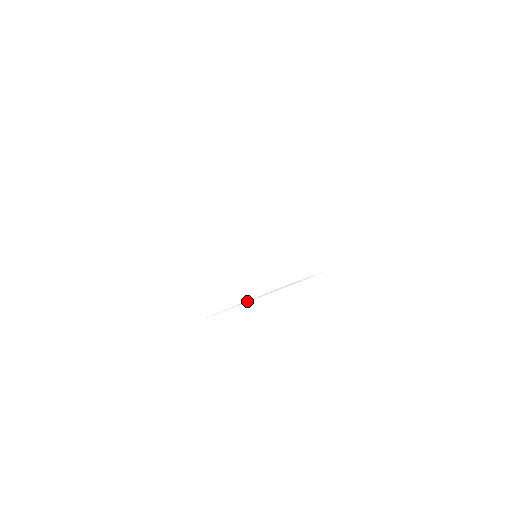
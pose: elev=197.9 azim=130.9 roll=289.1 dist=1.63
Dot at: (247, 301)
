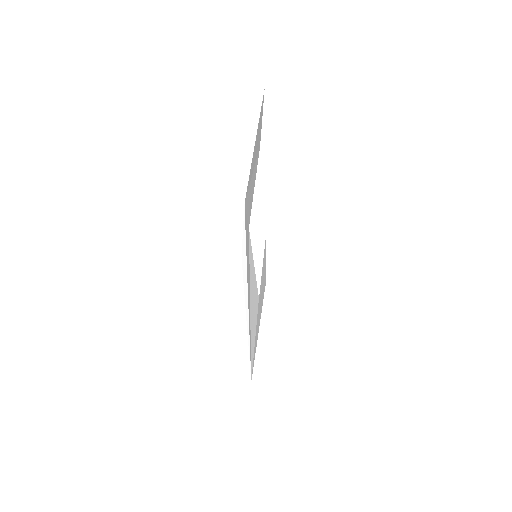
Dot at: (247, 317)
